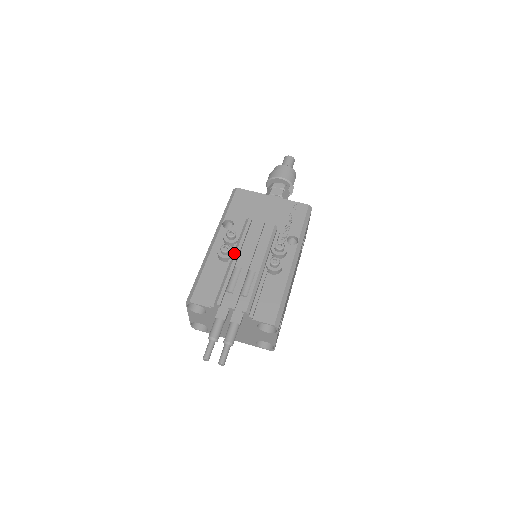
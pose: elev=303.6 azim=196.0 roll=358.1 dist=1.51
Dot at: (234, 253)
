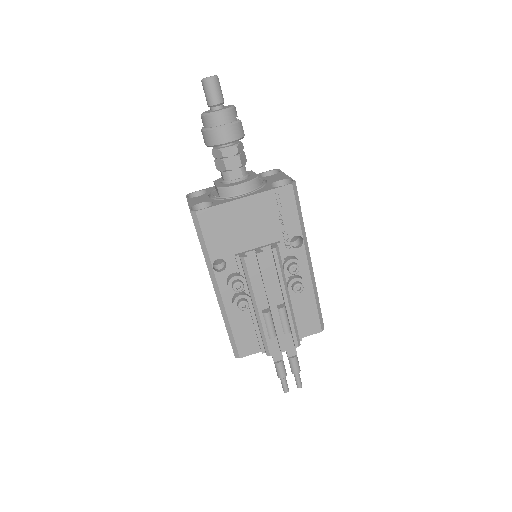
Dot at: (254, 303)
